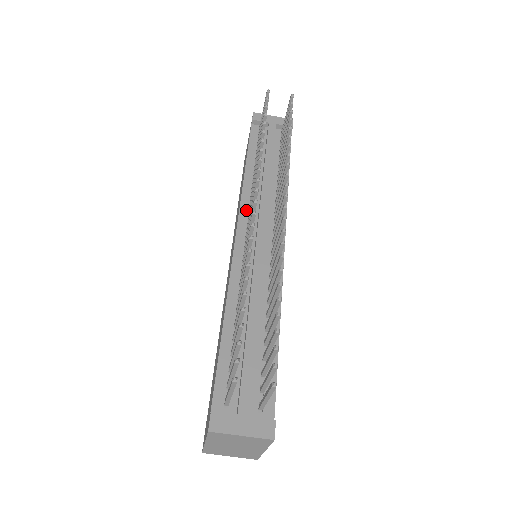
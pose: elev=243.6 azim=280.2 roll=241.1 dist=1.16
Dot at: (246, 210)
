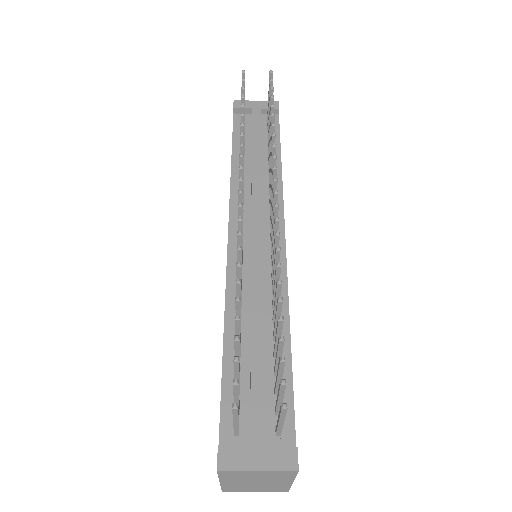
Dot at: (237, 206)
